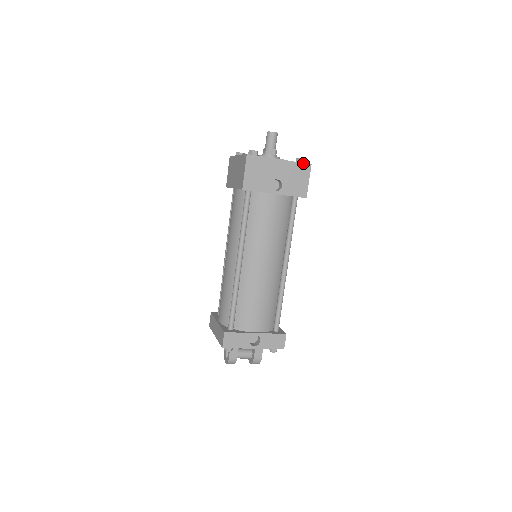
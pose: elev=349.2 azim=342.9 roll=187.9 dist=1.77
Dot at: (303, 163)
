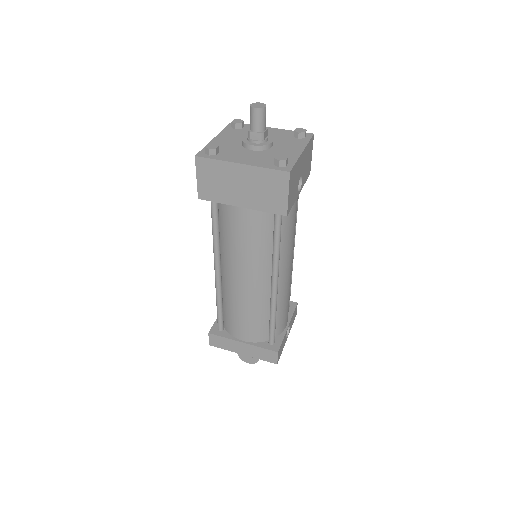
Dot at: (311, 138)
